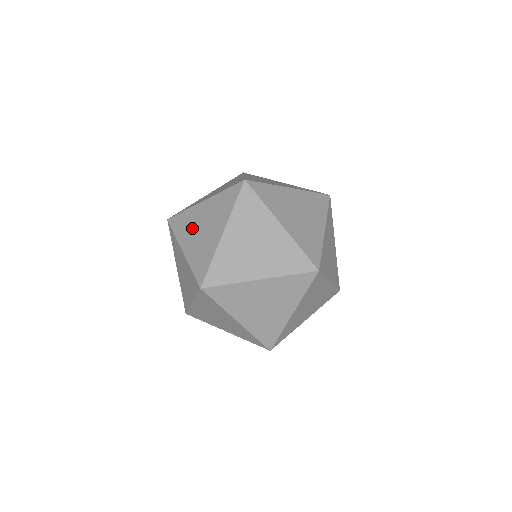
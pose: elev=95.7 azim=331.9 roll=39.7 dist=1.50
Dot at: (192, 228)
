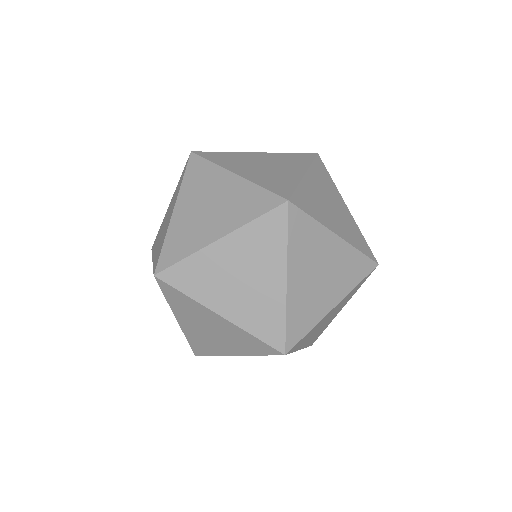
Dot at: (160, 233)
